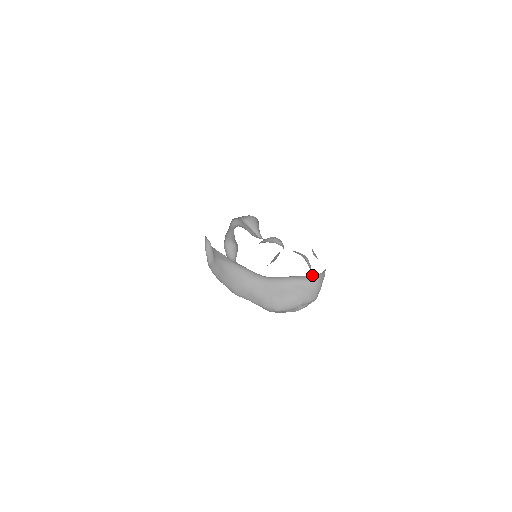
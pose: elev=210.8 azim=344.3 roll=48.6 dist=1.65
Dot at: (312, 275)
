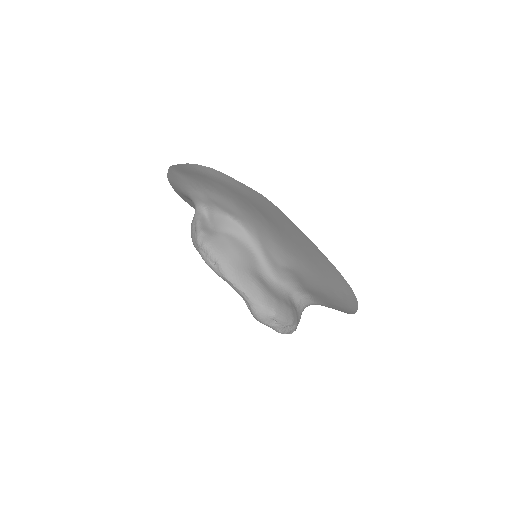
Dot at: (304, 301)
